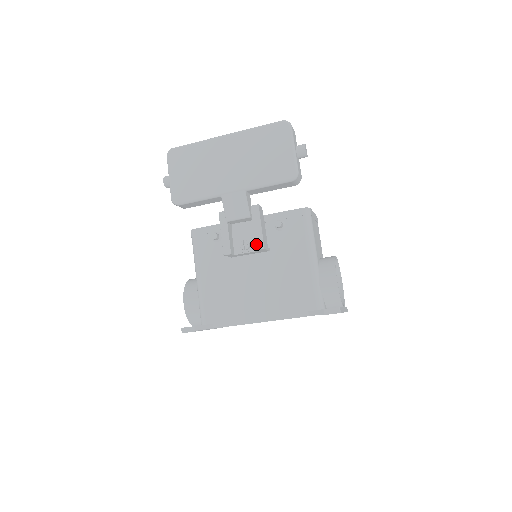
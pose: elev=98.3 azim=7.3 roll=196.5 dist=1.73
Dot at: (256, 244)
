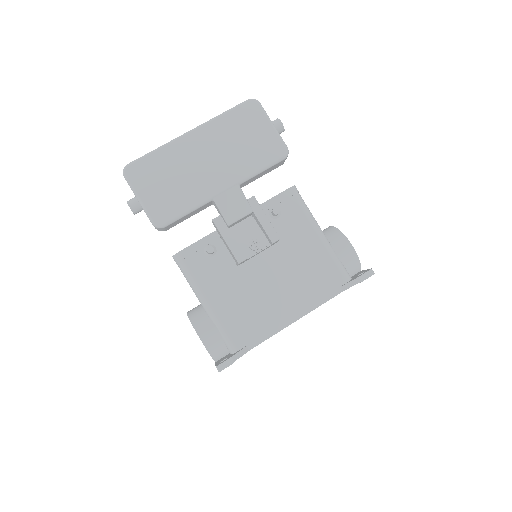
Dot at: (270, 238)
